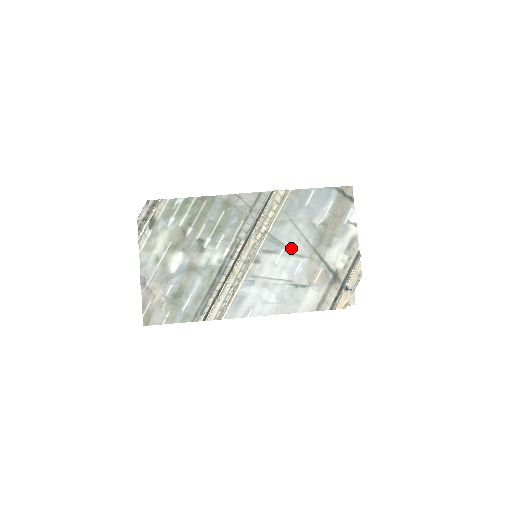
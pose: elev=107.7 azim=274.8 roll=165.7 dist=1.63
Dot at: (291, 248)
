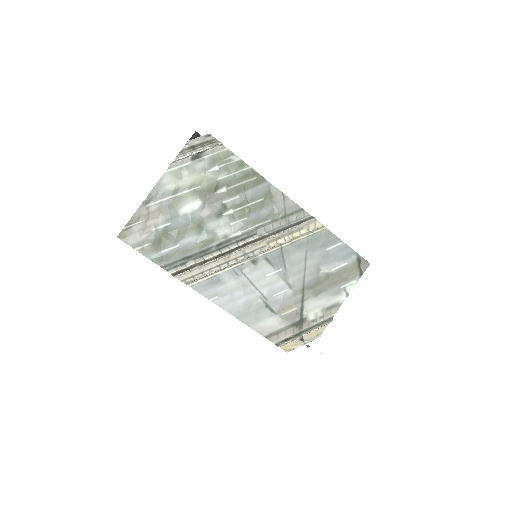
Dot at: (288, 273)
